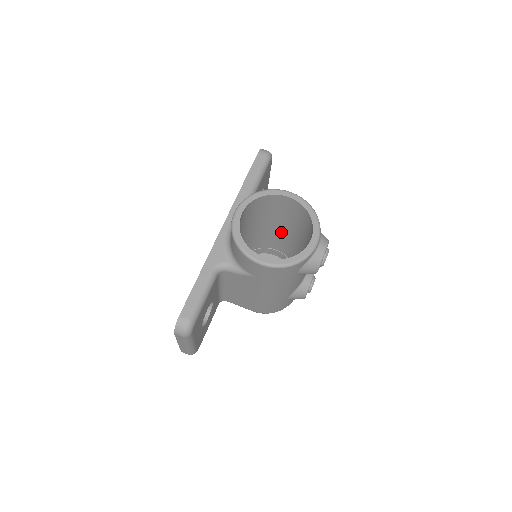
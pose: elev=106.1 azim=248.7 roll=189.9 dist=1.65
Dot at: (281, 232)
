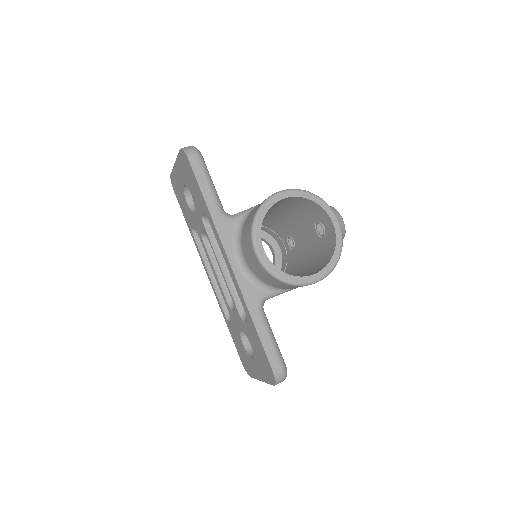
Dot at: occluded
